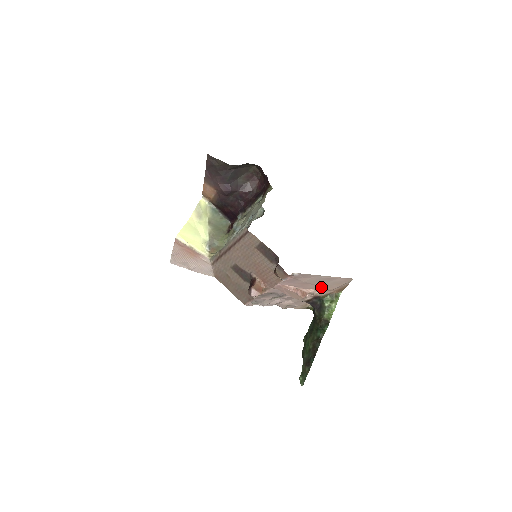
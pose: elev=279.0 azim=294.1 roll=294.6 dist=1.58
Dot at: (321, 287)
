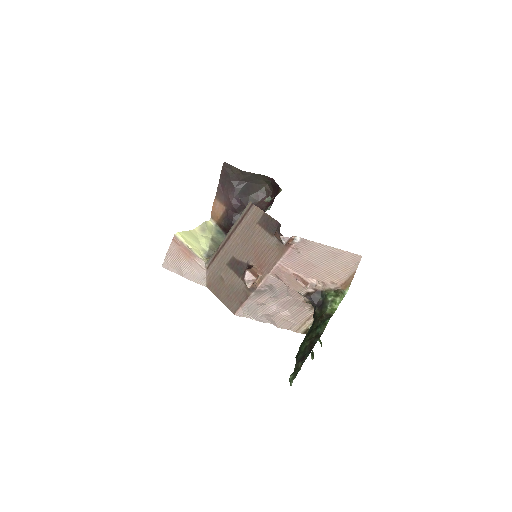
Dot at: (325, 275)
